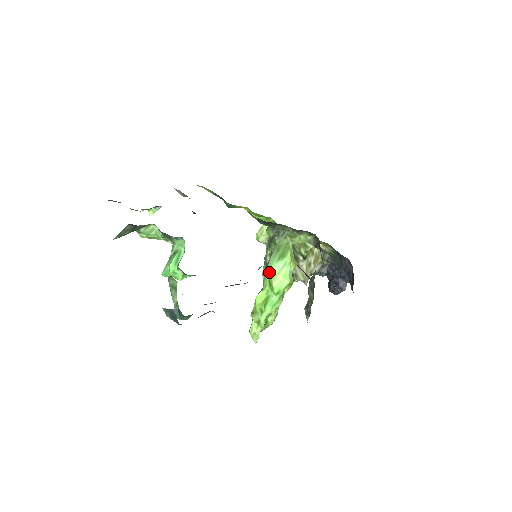
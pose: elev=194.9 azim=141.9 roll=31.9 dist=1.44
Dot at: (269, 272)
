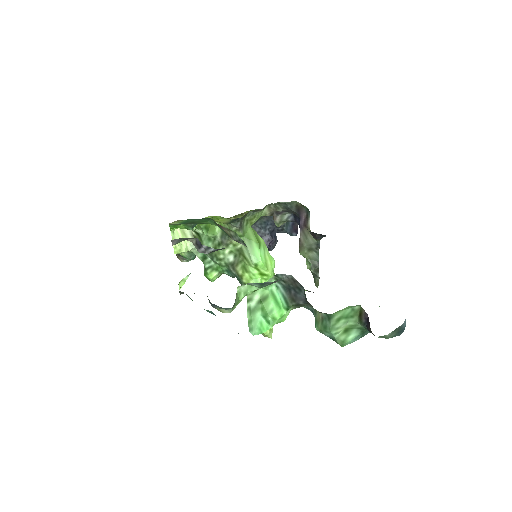
Dot at: (259, 265)
